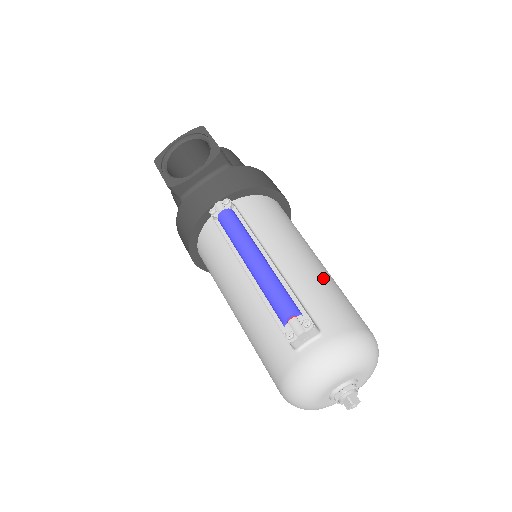
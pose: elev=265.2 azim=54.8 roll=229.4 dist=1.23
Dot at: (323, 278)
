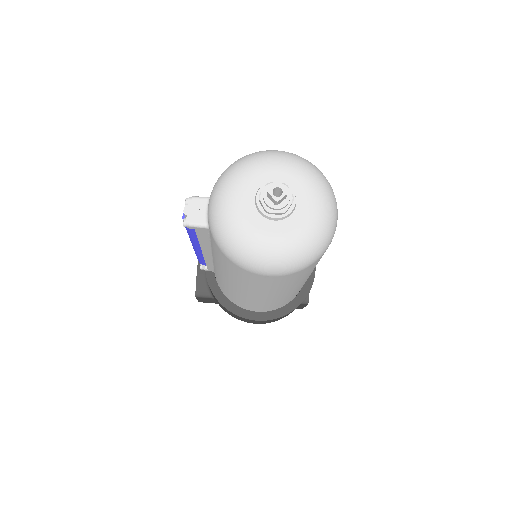
Dot at: occluded
